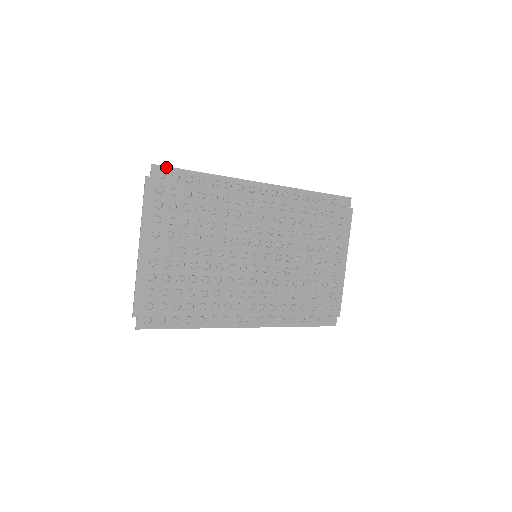
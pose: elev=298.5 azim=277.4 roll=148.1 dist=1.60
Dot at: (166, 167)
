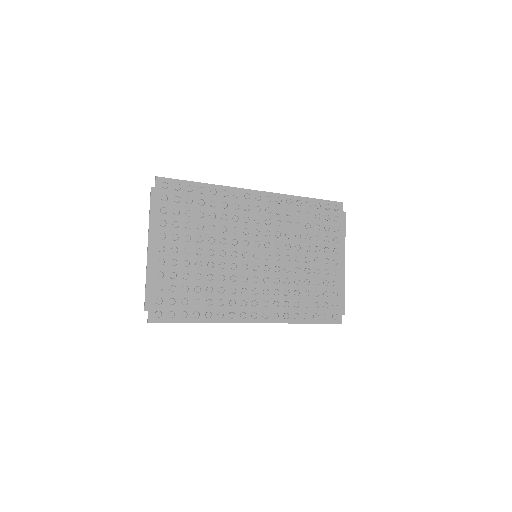
Dot at: (168, 179)
